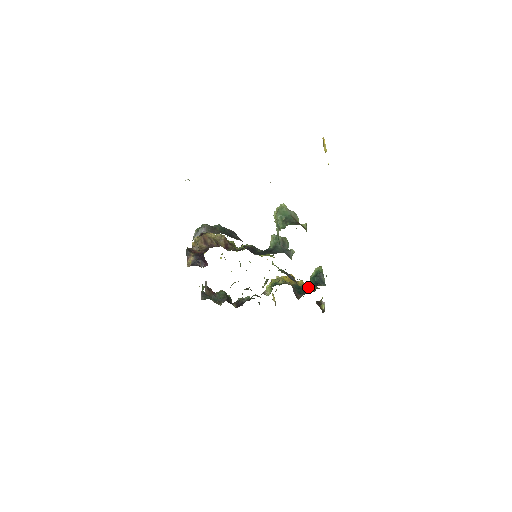
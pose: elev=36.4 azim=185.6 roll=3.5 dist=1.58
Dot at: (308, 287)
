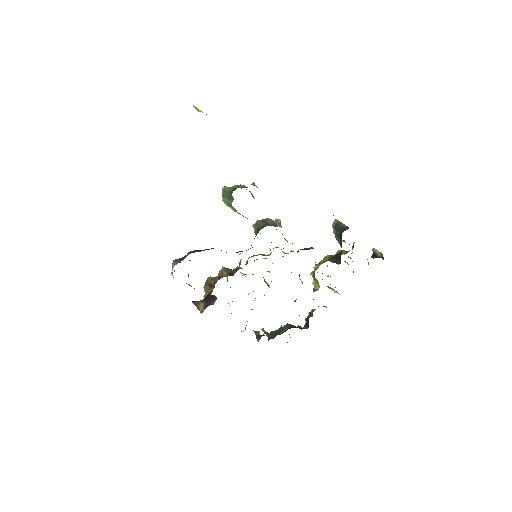
Dot at: occluded
